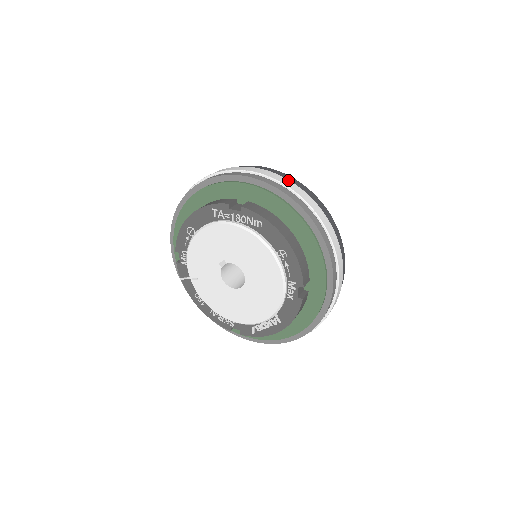
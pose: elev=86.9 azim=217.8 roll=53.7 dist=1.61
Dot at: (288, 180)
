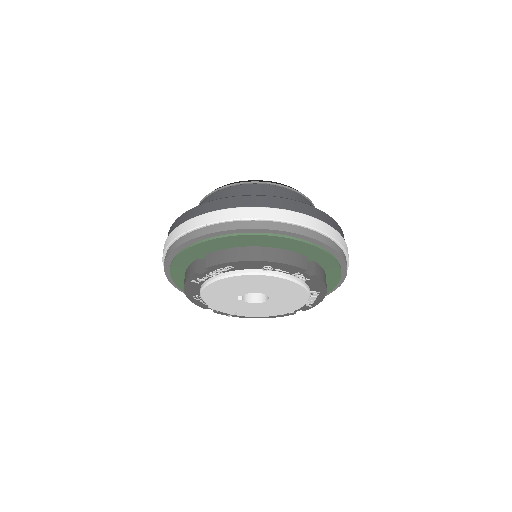
Dot at: (212, 213)
